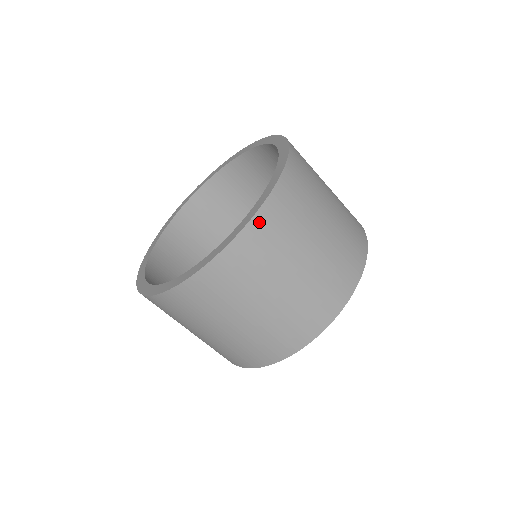
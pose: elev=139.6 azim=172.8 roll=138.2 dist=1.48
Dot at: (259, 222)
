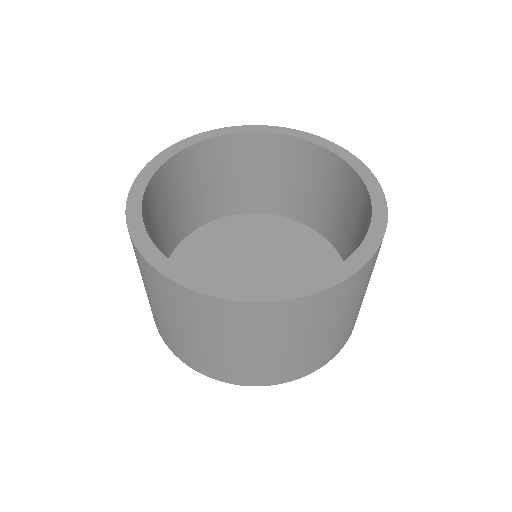
Dot at: (322, 296)
